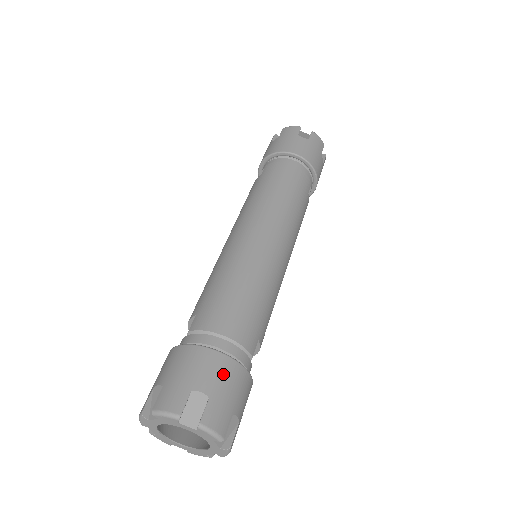
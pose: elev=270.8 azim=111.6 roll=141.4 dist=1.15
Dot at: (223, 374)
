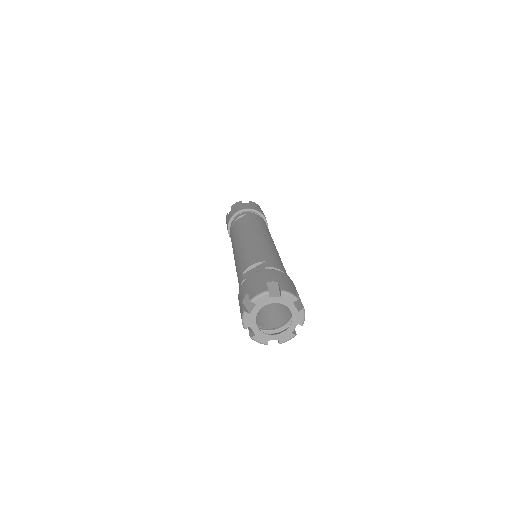
Dot at: occluded
